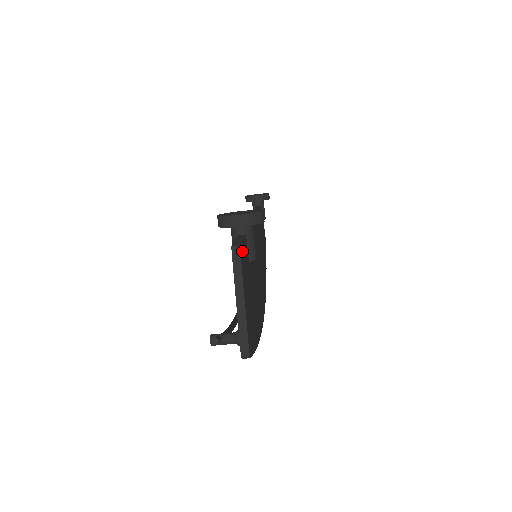
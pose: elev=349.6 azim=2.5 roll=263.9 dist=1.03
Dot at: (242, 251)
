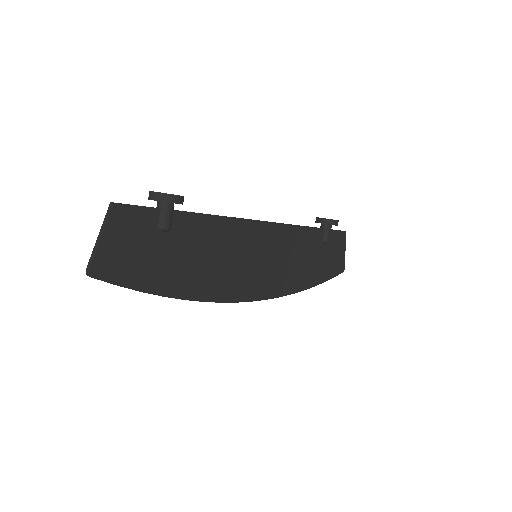
Dot at: (126, 210)
